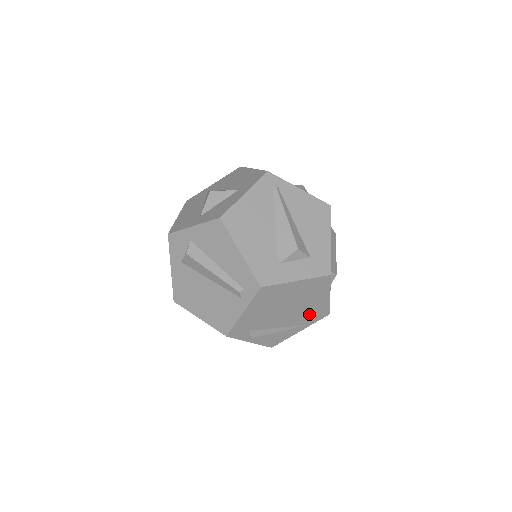
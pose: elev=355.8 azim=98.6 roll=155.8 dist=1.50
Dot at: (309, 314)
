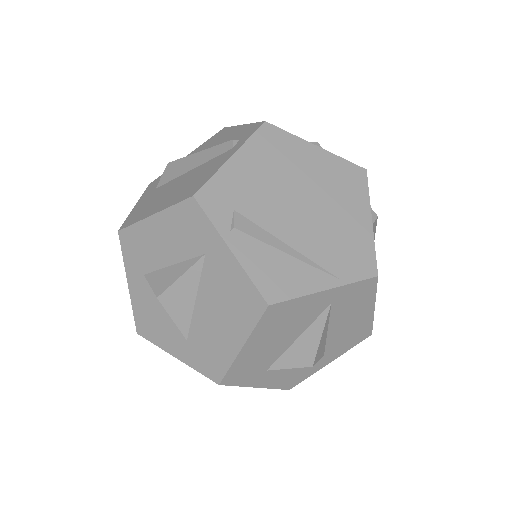
Dot at: (340, 246)
